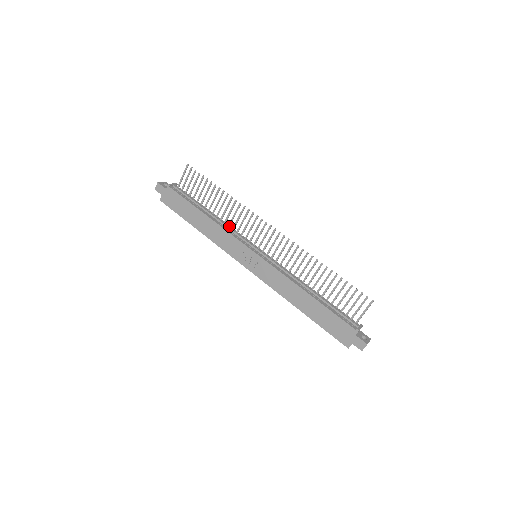
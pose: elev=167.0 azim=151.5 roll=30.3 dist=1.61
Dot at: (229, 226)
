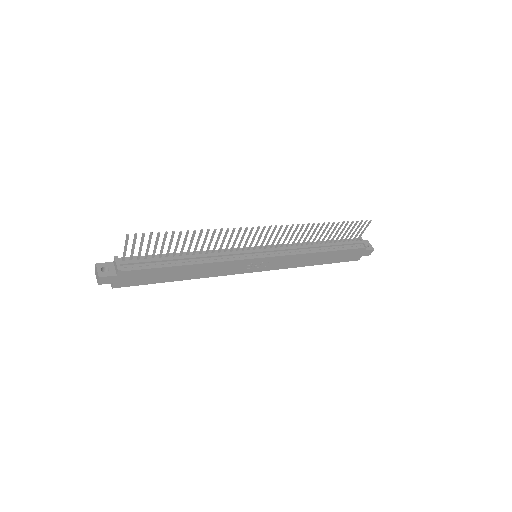
Dot at: (213, 252)
